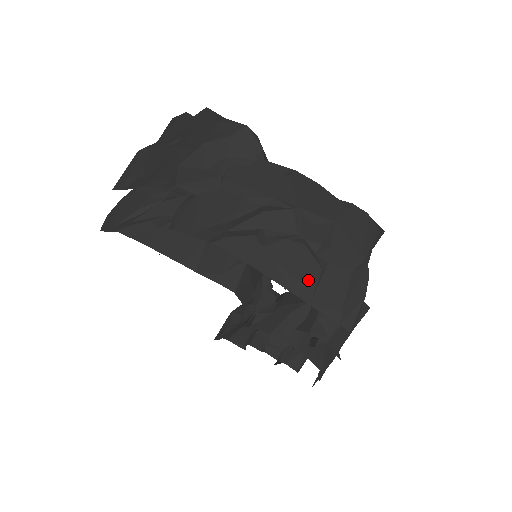
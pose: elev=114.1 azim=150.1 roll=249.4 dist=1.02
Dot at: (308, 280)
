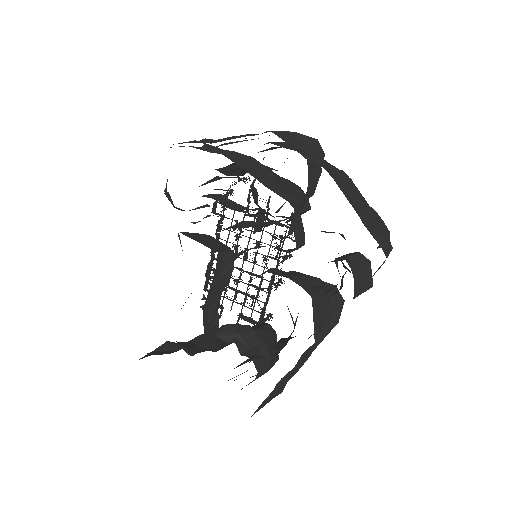
Dot at: (363, 212)
